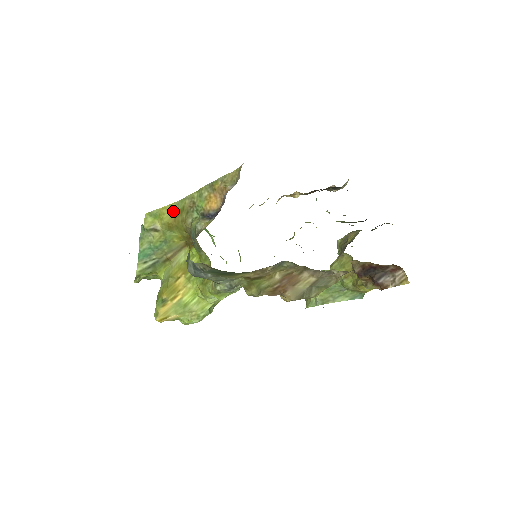
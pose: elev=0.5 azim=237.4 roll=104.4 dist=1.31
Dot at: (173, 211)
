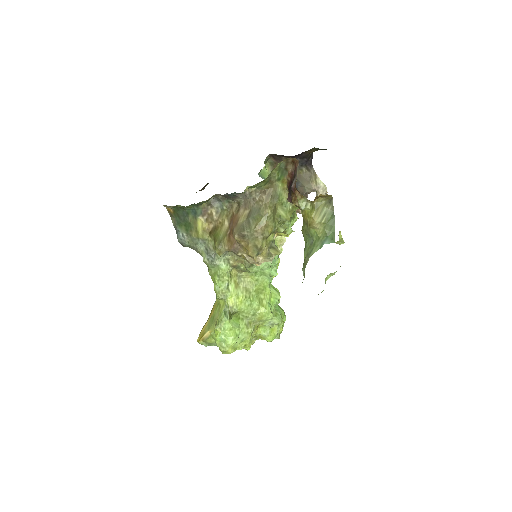
Dot at: occluded
